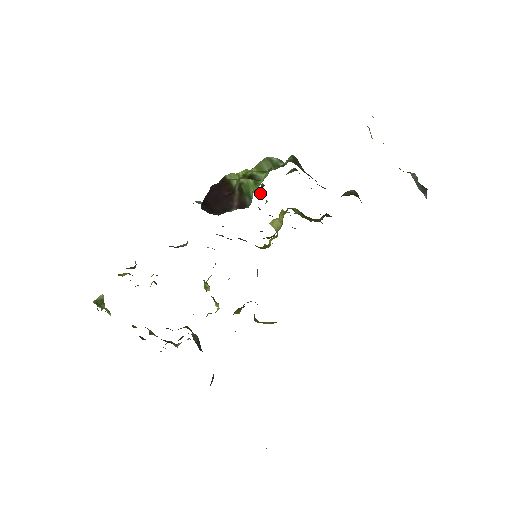
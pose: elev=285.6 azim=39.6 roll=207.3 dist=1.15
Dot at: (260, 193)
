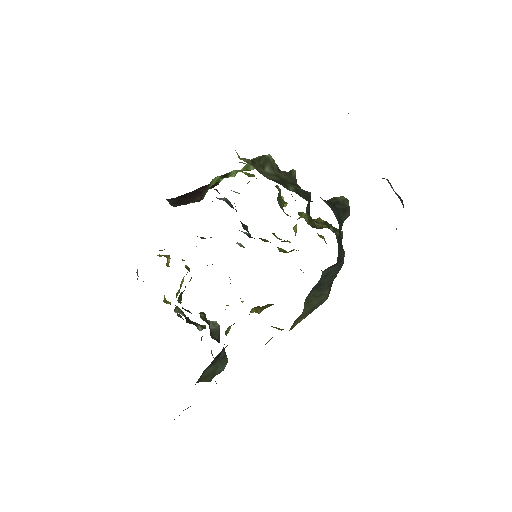
Dot at: occluded
